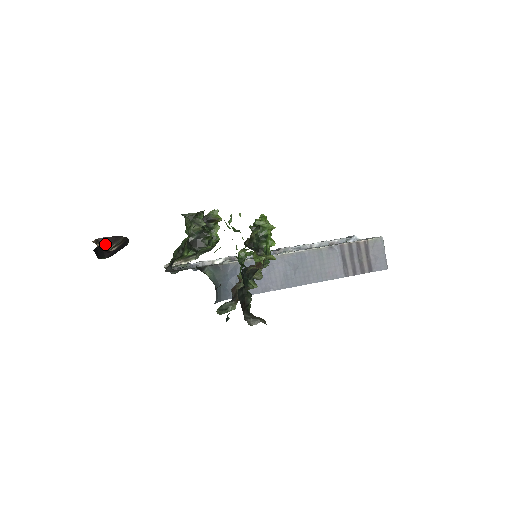
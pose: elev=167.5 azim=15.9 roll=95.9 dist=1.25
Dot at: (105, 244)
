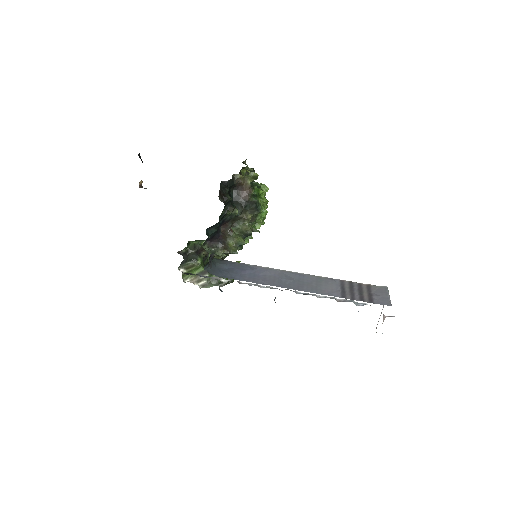
Dot at: occluded
